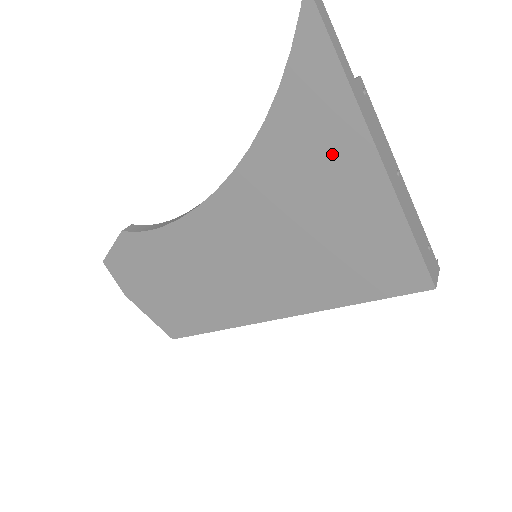
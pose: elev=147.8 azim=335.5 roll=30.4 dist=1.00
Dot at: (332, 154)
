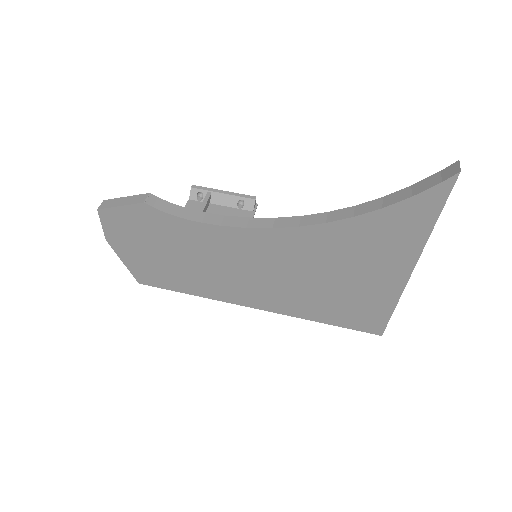
Dot at: (384, 257)
